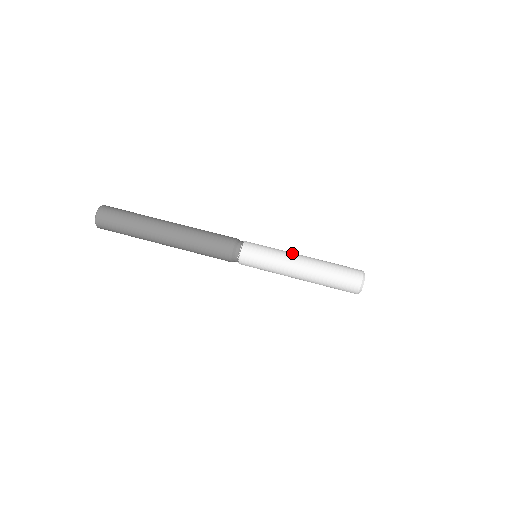
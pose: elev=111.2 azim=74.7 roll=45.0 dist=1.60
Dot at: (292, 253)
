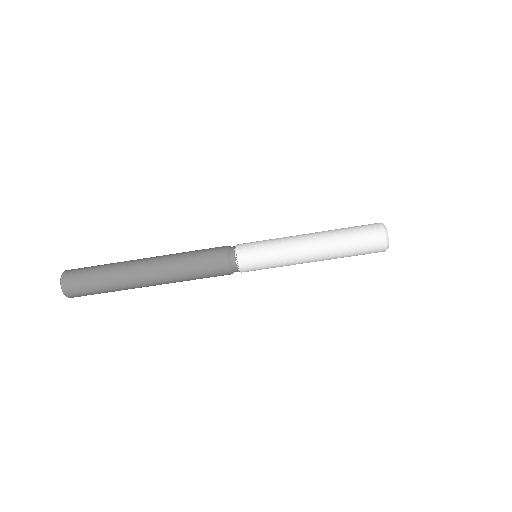
Dot at: (295, 241)
